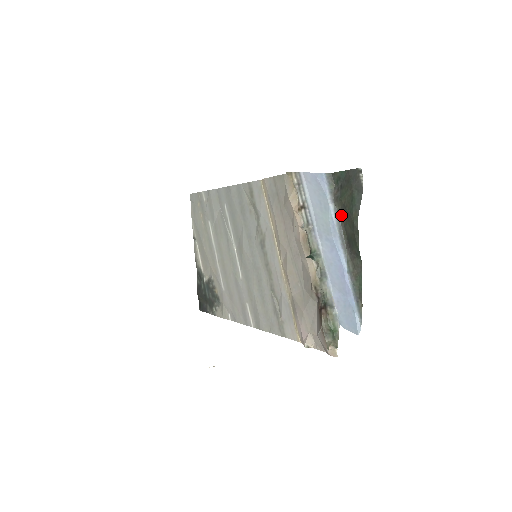
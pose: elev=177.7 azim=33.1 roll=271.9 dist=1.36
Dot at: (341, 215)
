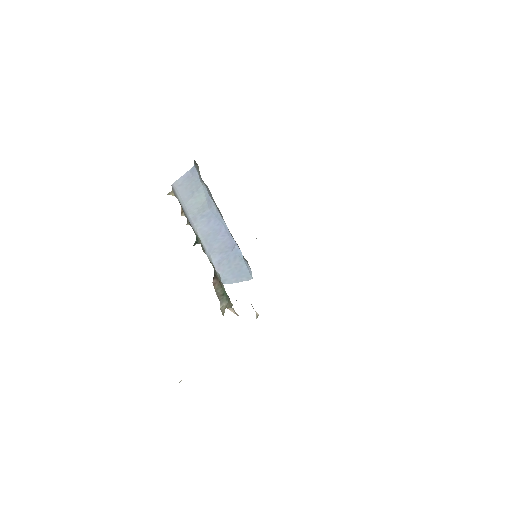
Dot at: (206, 186)
